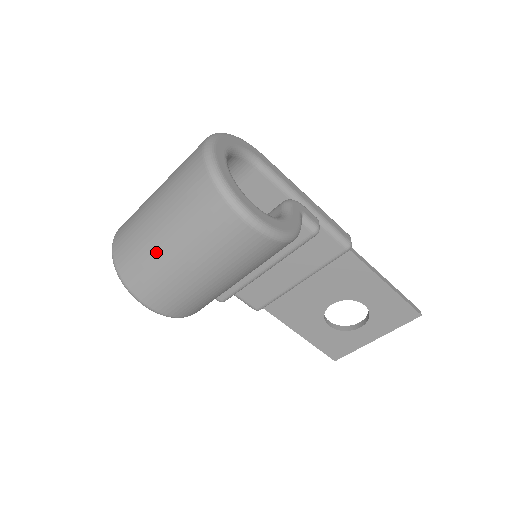
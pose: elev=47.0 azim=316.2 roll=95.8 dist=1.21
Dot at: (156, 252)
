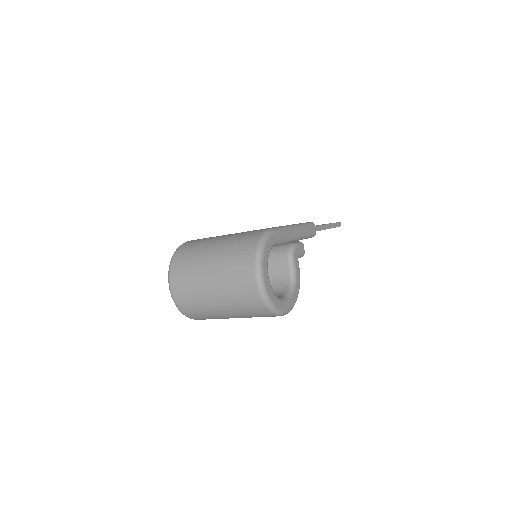
Dot at: (218, 316)
